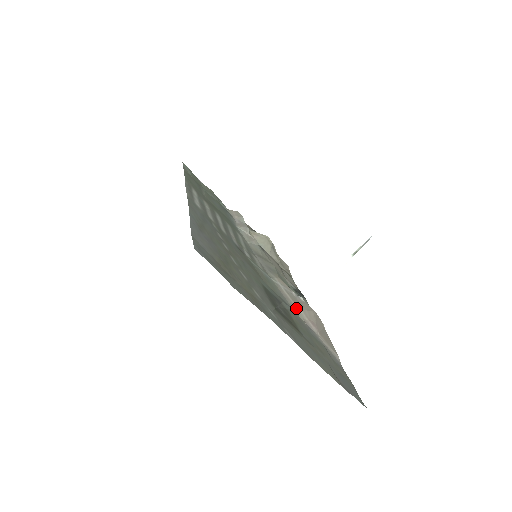
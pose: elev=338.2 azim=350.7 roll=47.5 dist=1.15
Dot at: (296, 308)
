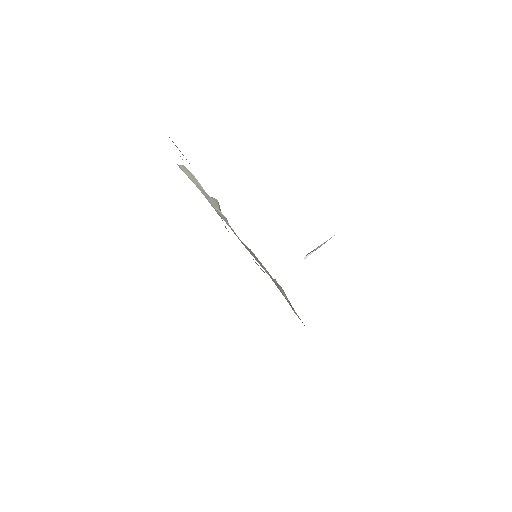
Dot at: (286, 298)
